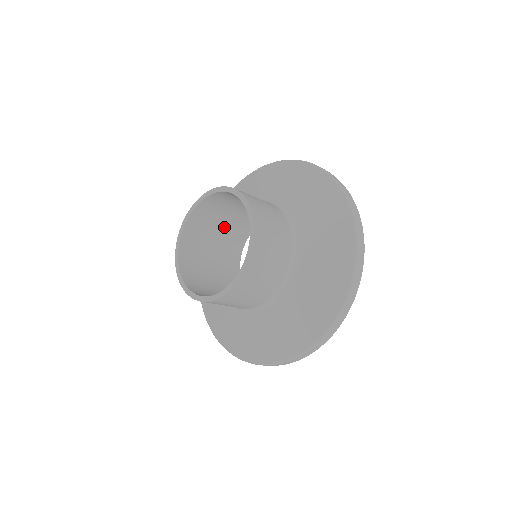
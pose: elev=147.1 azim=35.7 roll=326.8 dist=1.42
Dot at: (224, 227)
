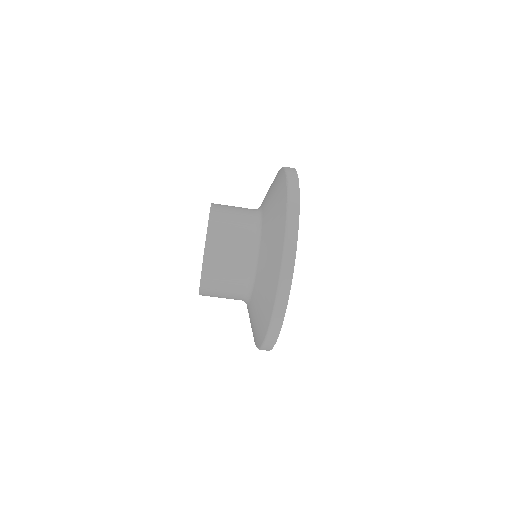
Dot at: occluded
